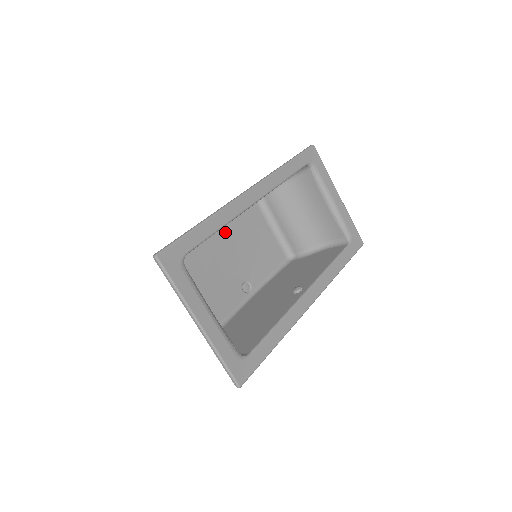
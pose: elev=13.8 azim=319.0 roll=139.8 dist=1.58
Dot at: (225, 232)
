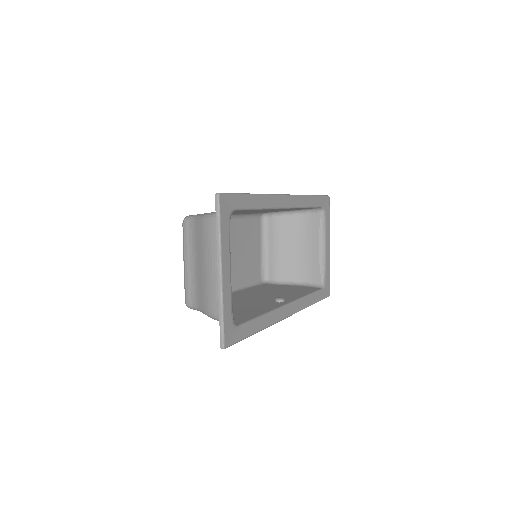
Dot at: (232, 226)
